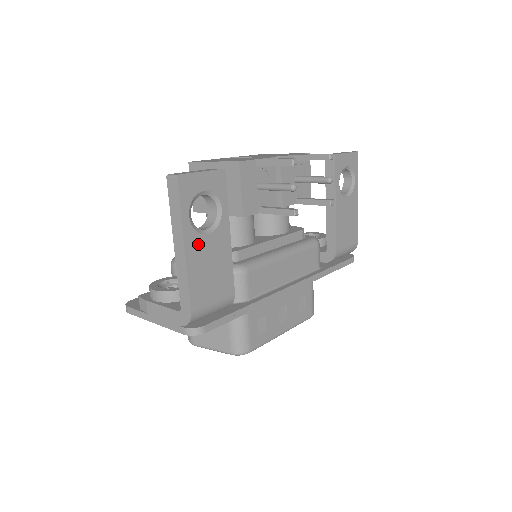
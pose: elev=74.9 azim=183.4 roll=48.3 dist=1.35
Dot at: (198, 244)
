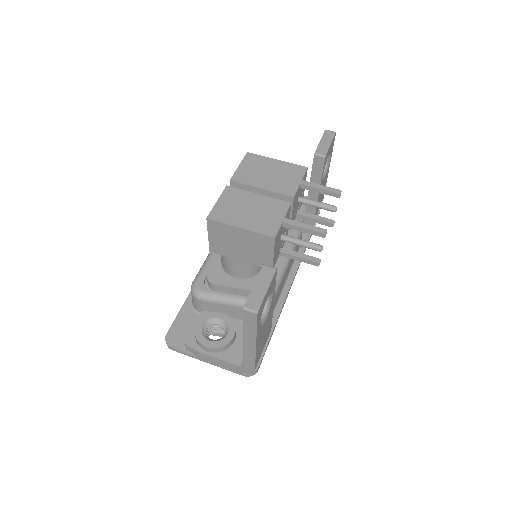
Dot at: (261, 333)
